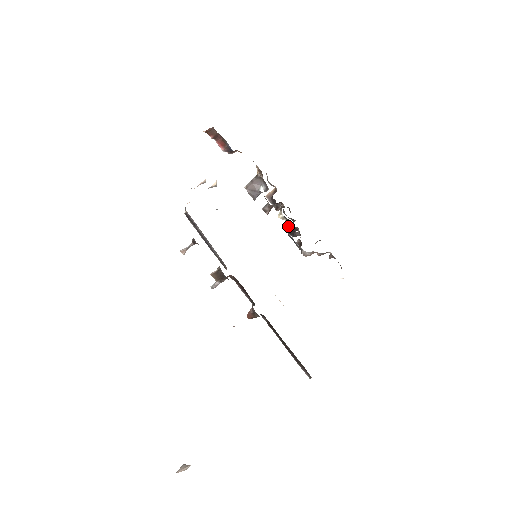
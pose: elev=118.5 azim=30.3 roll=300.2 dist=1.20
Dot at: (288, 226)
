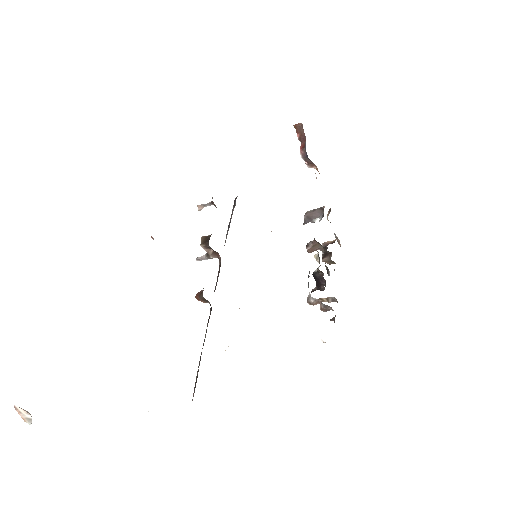
Dot at: occluded
